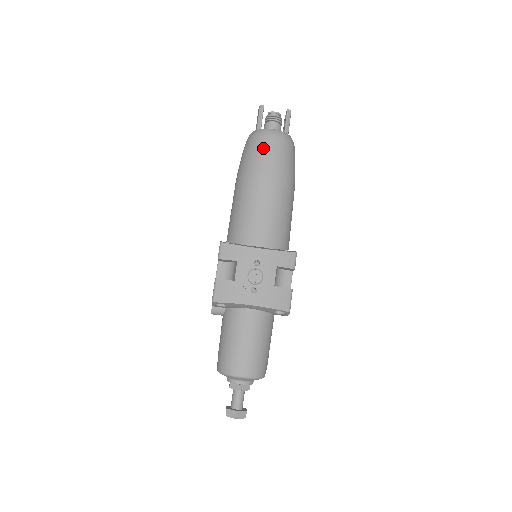
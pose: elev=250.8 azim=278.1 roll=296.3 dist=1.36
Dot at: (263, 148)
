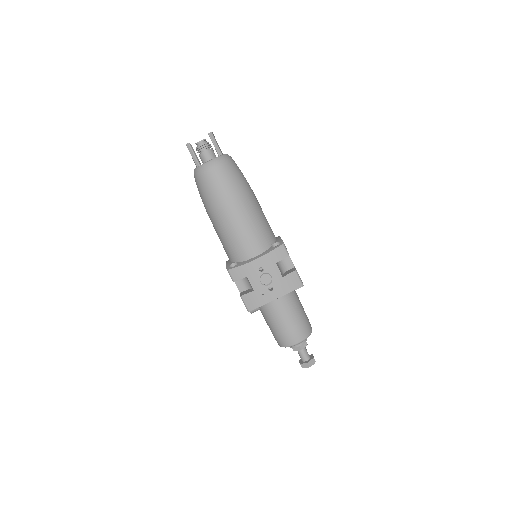
Dot at: (211, 182)
